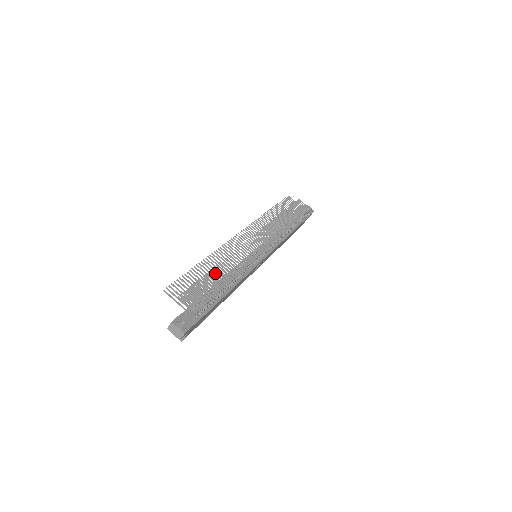
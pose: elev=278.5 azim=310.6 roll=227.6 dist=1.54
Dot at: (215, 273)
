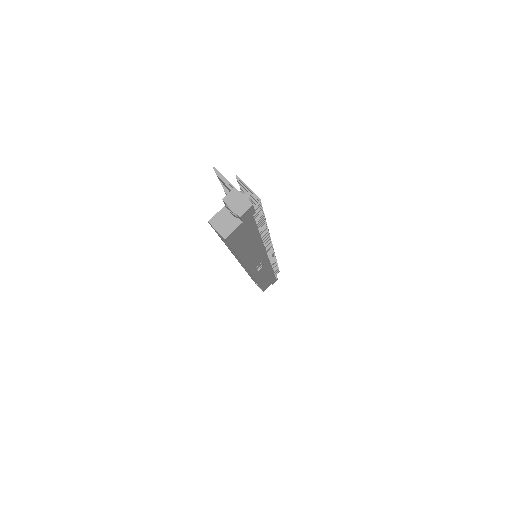
Dot at: occluded
